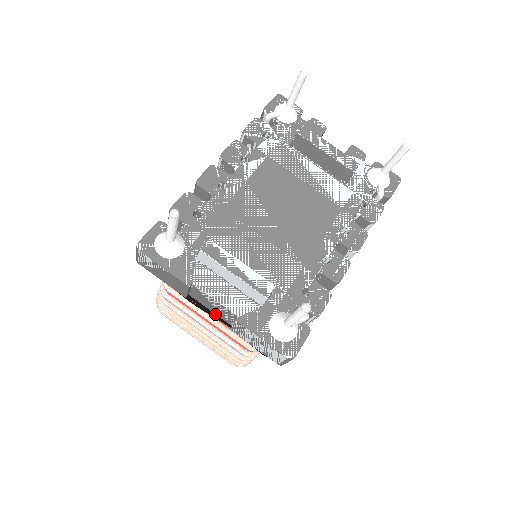
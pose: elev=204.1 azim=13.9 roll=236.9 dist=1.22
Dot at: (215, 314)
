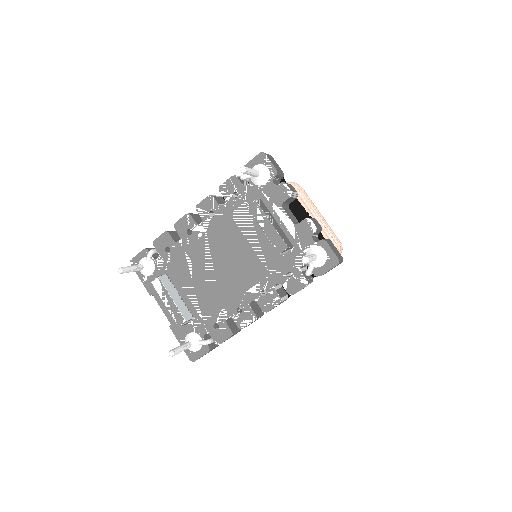
Dot at: occluded
